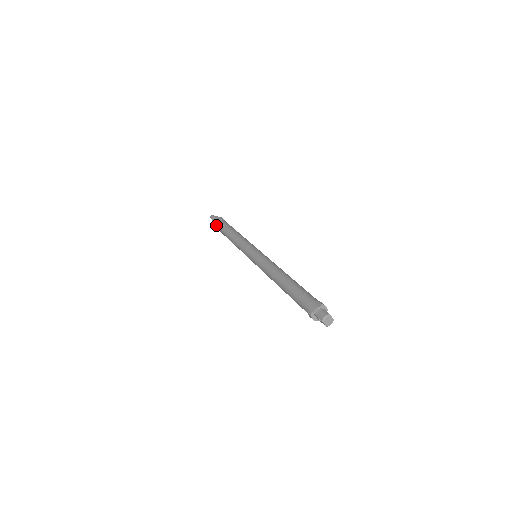
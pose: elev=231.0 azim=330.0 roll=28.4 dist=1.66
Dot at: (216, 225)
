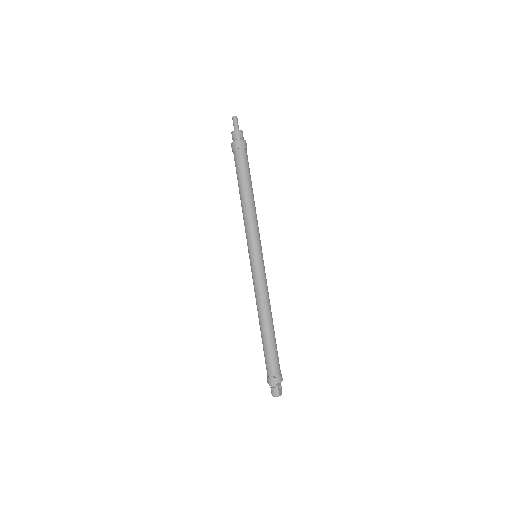
Dot at: (233, 153)
